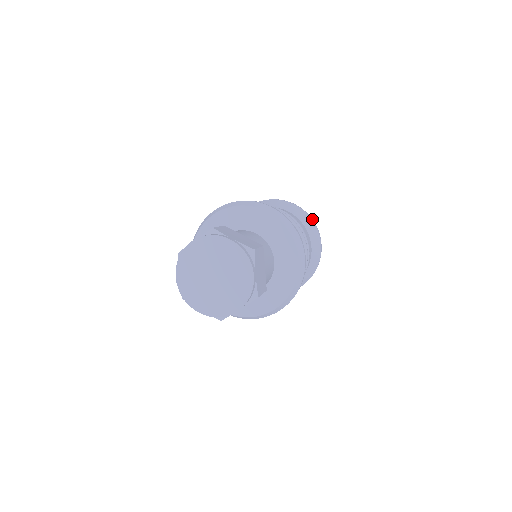
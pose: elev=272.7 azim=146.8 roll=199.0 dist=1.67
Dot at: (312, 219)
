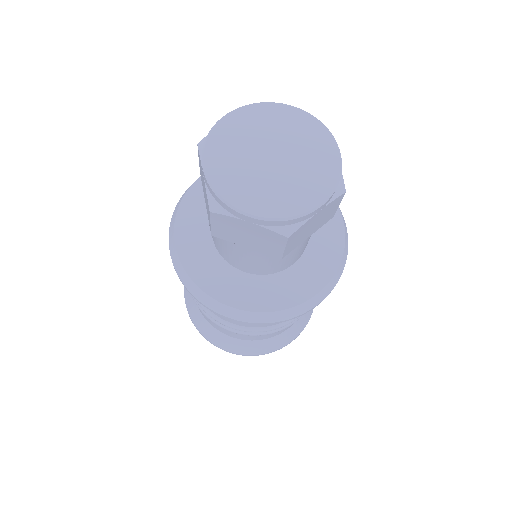
Dot at: occluded
